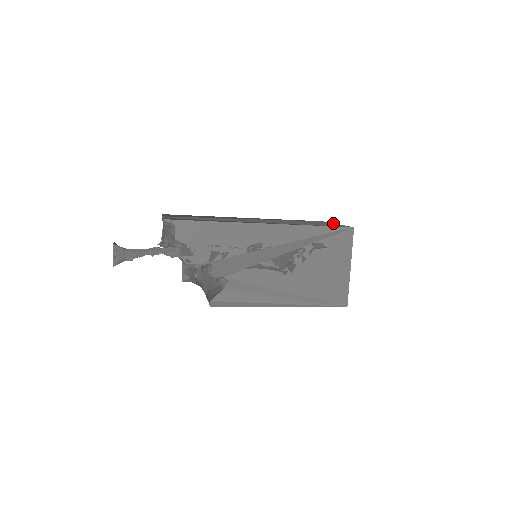
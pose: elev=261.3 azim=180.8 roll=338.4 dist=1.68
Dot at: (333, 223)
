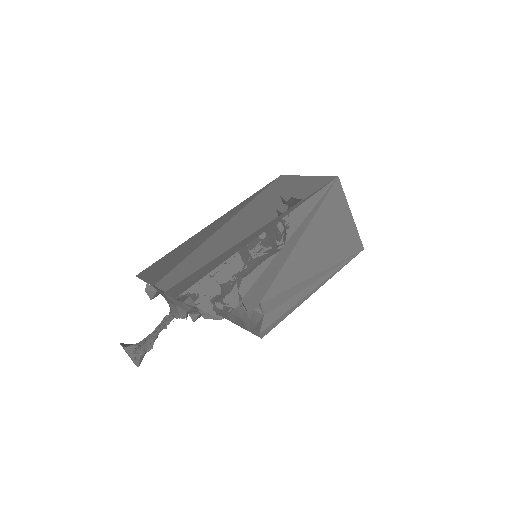
Dot at: (301, 176)
